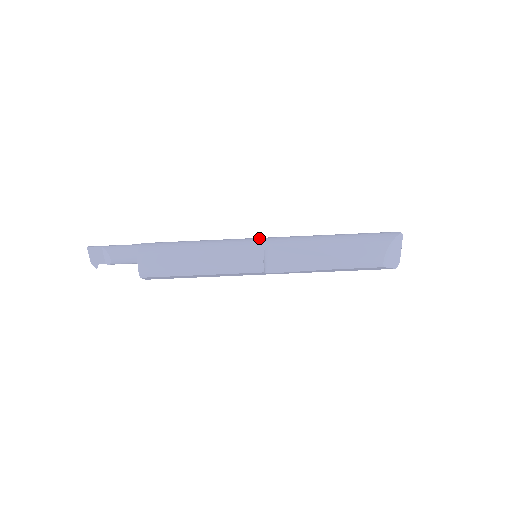
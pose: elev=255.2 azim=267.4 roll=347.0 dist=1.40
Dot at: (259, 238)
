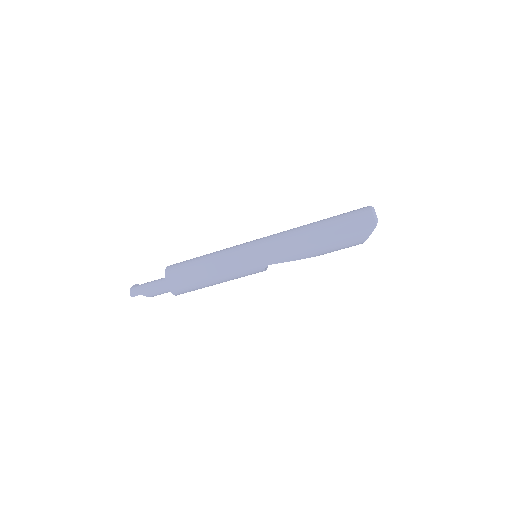
Dot at: (256, 258)
